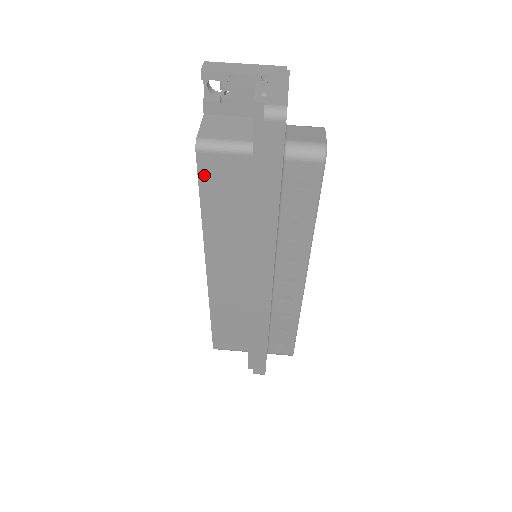
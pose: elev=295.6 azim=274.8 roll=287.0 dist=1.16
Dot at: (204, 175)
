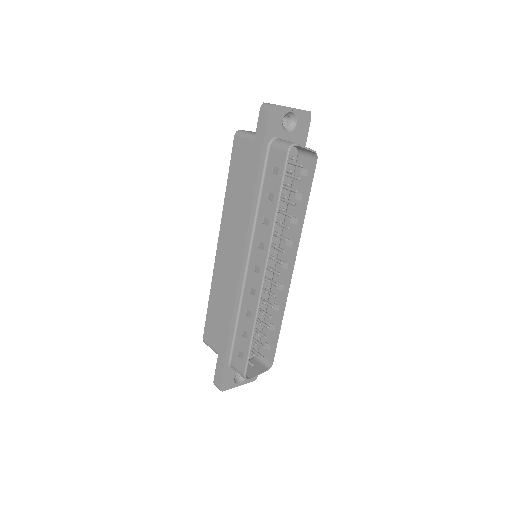
Dot at: (234, 154)
